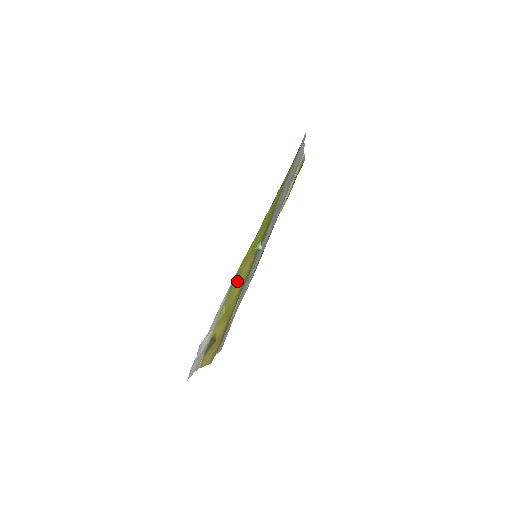
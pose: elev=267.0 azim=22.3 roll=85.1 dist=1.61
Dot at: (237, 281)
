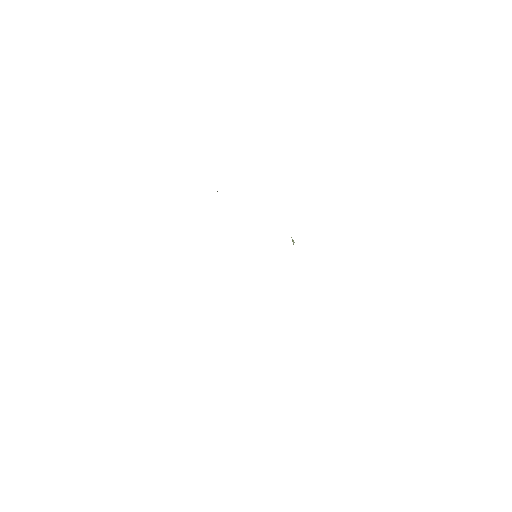
Dot at: occluded
